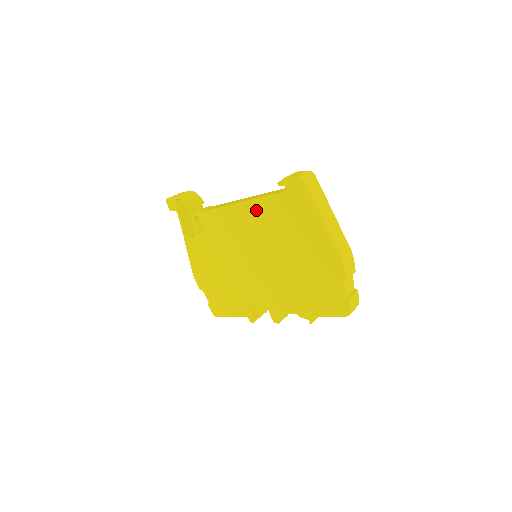
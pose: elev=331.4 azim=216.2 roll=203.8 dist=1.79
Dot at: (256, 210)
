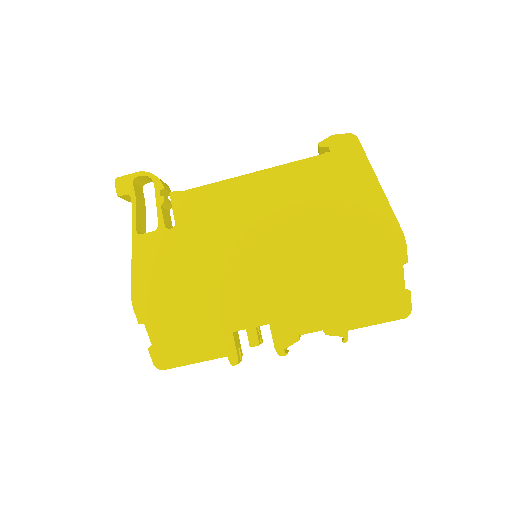
Dot at: (278, 181)
